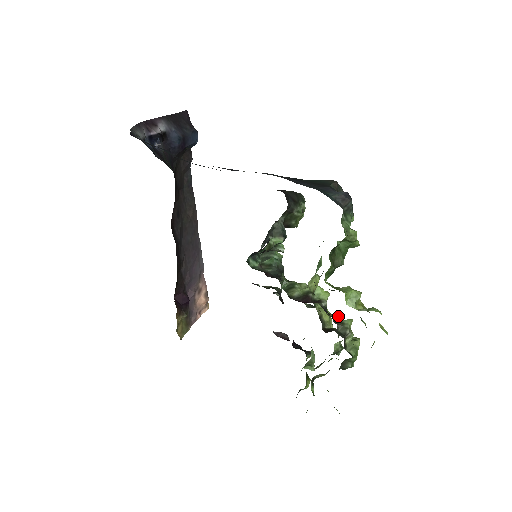
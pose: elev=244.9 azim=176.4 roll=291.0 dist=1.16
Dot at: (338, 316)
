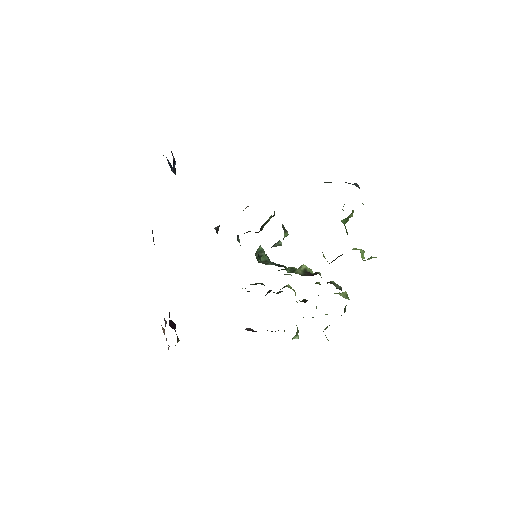
Dot at: (319, 284)
